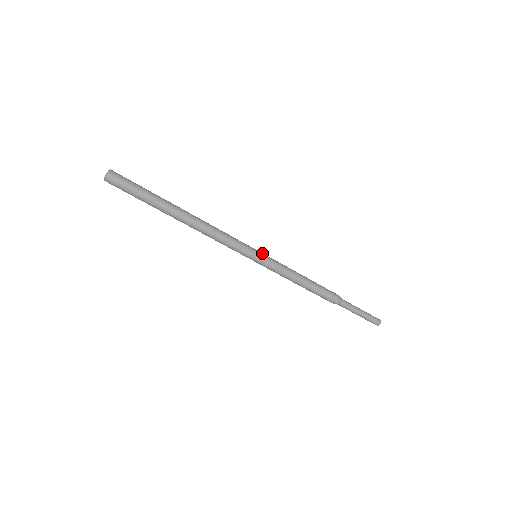
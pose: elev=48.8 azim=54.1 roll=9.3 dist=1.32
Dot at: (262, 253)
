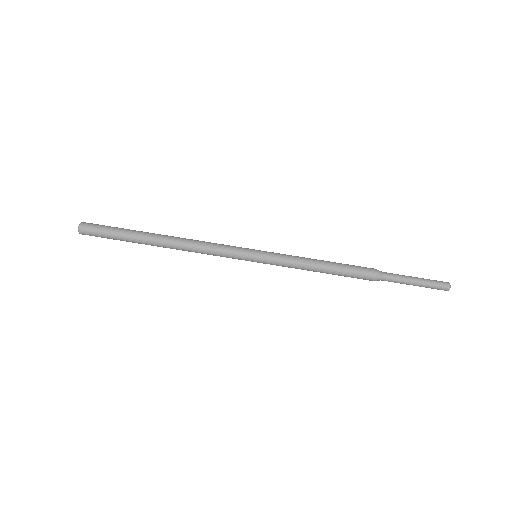
Dot at: (261, 251)
